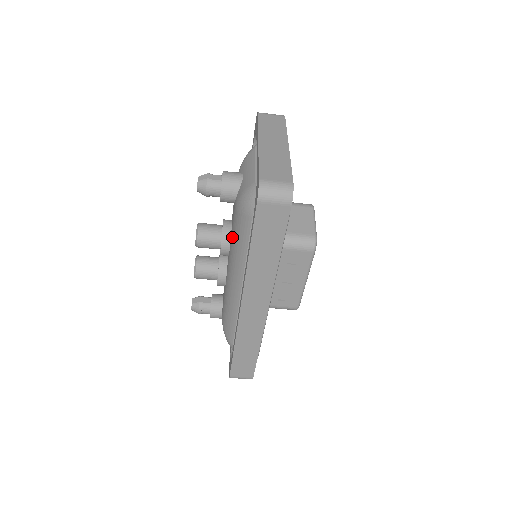
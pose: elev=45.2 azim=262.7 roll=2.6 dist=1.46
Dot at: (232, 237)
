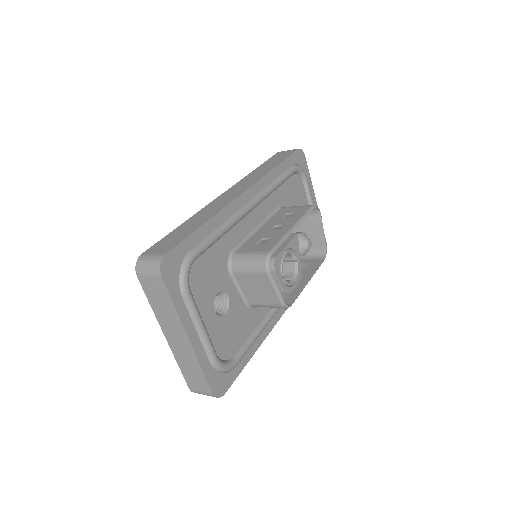
Dot at: occluded
